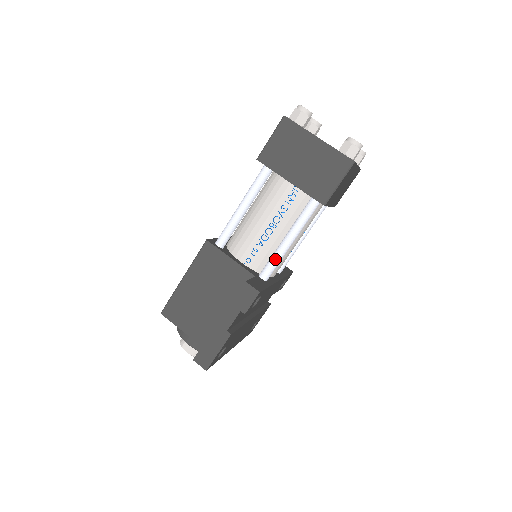
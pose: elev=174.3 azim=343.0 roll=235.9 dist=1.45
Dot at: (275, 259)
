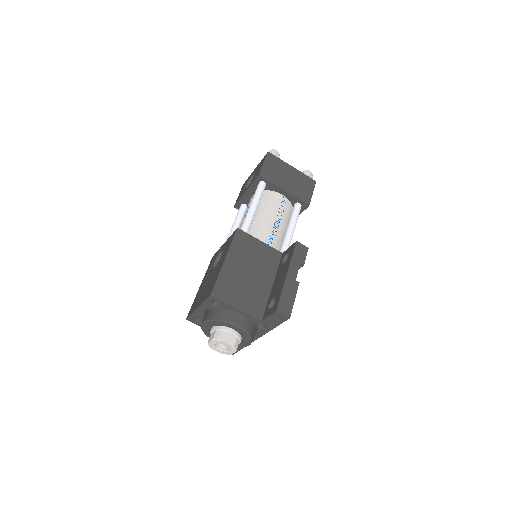
Dot at: (288, 243)
